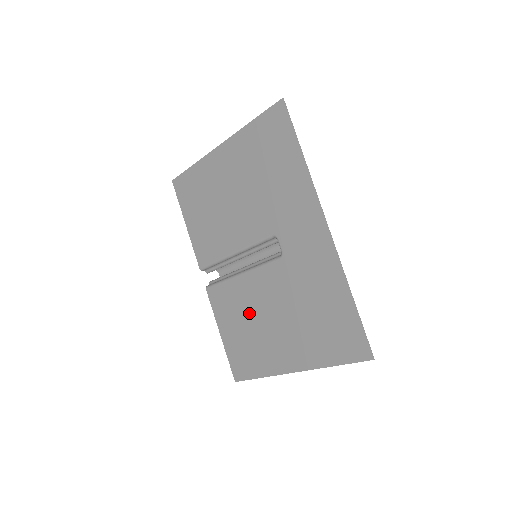
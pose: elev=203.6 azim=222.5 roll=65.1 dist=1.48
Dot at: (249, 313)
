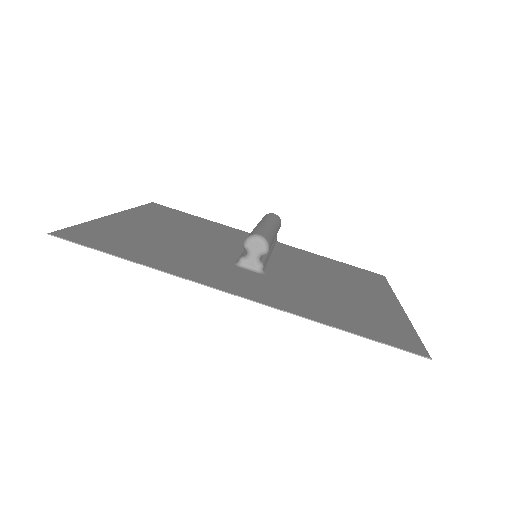
Dot at: occluded
